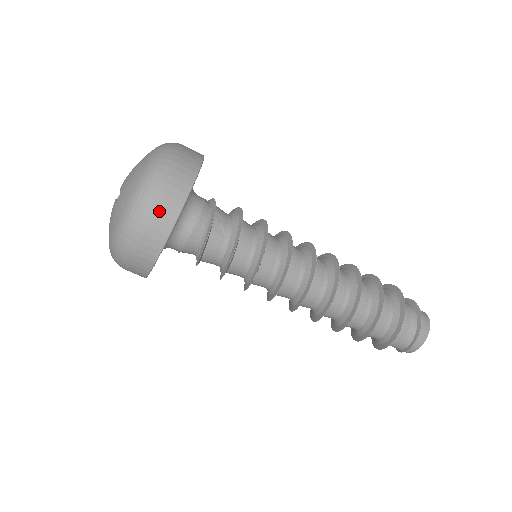
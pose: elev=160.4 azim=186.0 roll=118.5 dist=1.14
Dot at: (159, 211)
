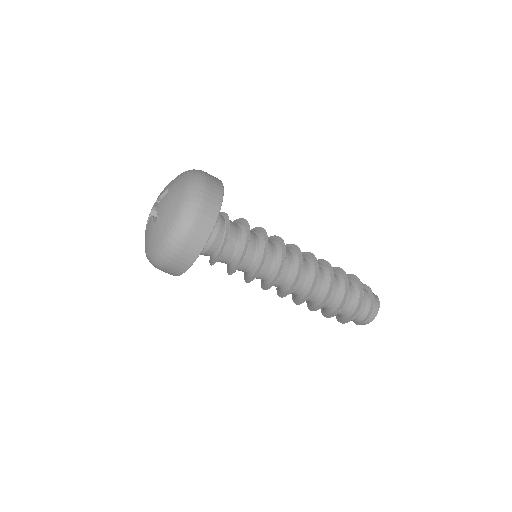
Dot at: (192, 240)
